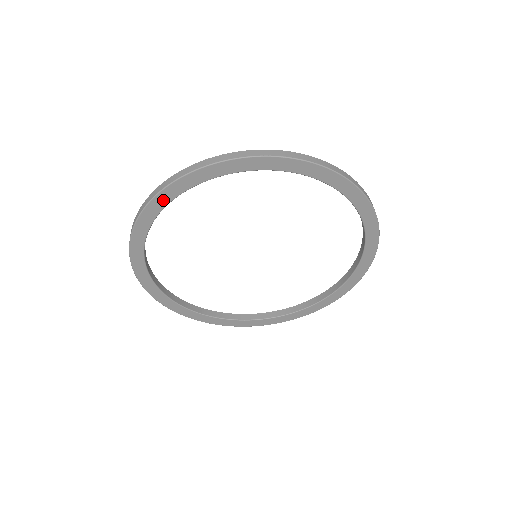
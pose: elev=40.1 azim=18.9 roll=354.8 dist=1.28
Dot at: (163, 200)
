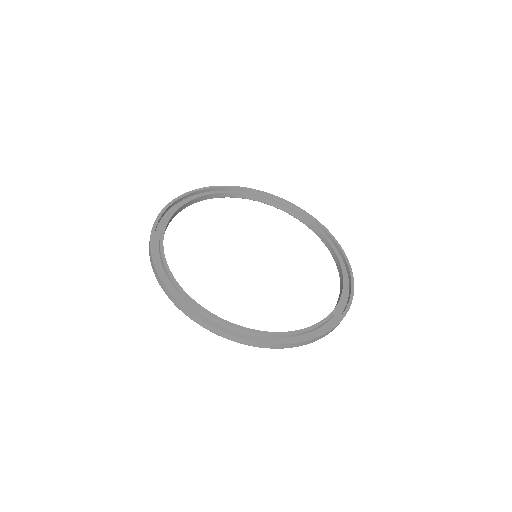
Dot at: (160, 230)
